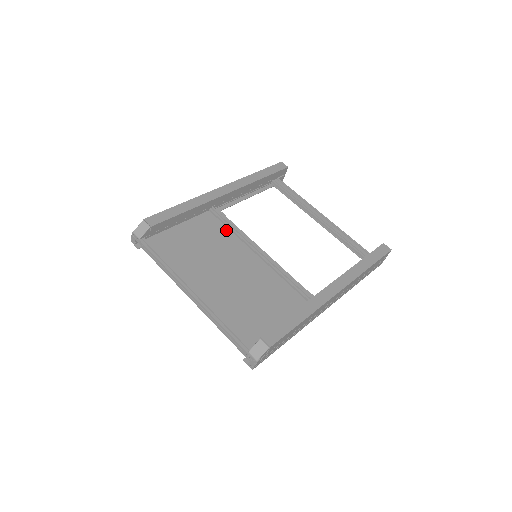
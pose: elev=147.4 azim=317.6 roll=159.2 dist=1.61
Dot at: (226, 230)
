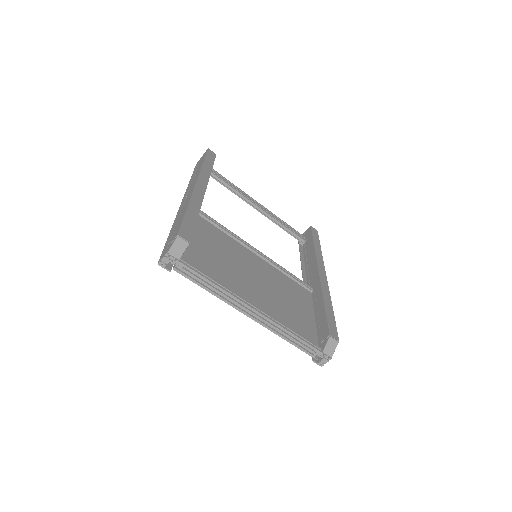
Dot at: (221, 232)
